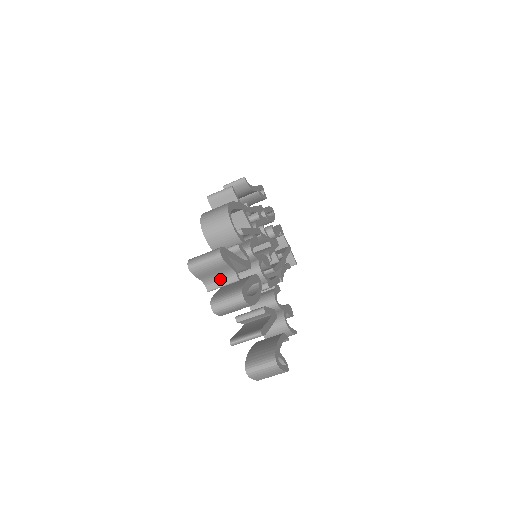
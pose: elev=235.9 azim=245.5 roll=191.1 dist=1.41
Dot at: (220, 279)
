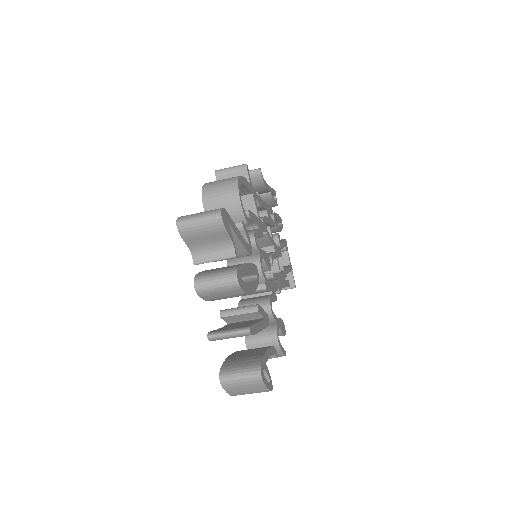
Dot at: (213, 251)
